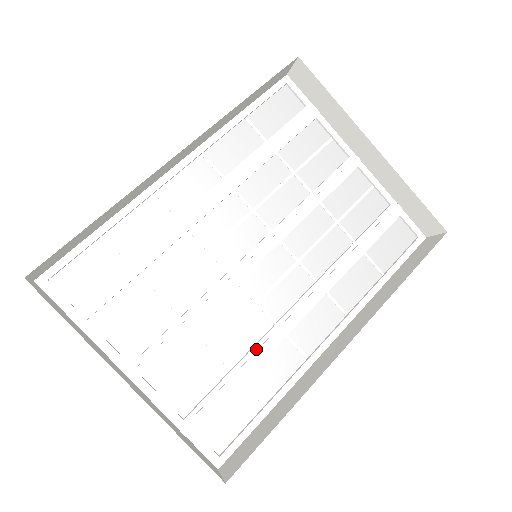
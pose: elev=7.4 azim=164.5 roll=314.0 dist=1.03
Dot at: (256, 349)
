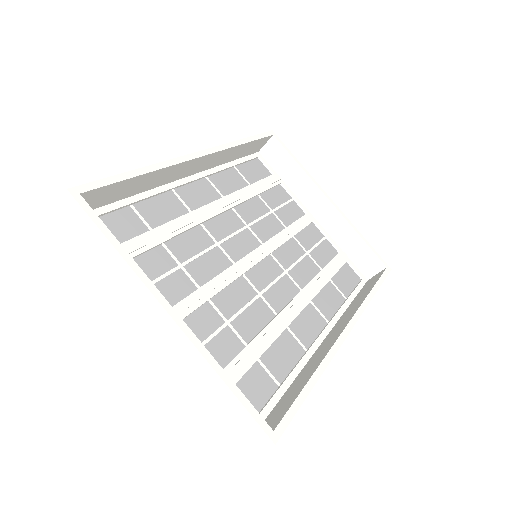
Dot at: (266, 331)
